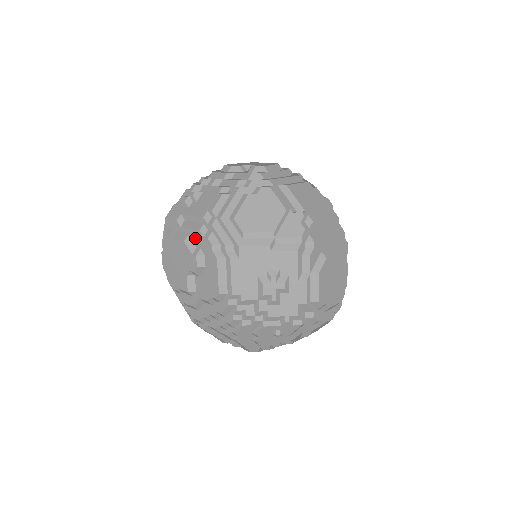
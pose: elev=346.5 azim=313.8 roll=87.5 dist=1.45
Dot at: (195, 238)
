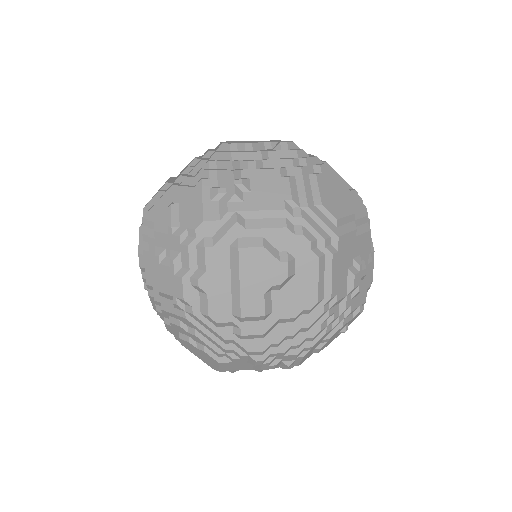
Dot at: (277, 239)
